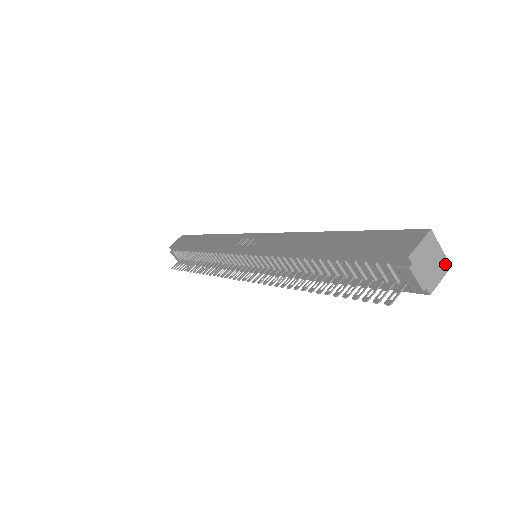
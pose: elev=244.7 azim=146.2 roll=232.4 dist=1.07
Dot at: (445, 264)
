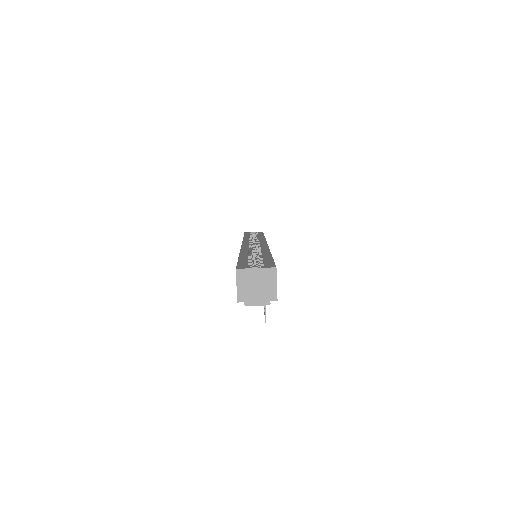
Dot at: (269, 272)
